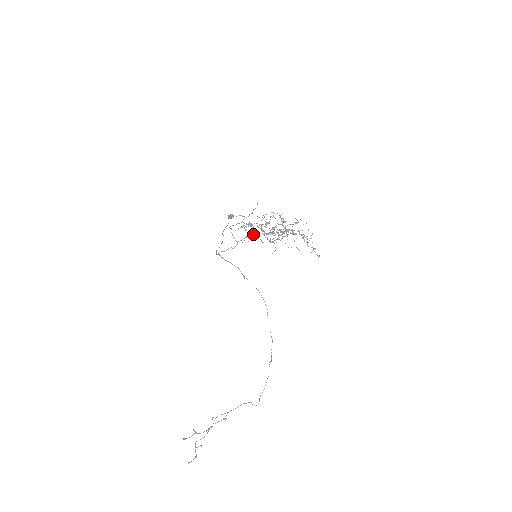
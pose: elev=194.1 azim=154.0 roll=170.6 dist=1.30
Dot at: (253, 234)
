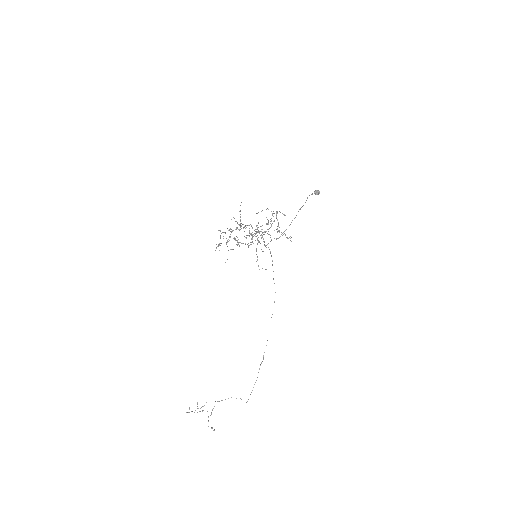
Dot at: occluded
